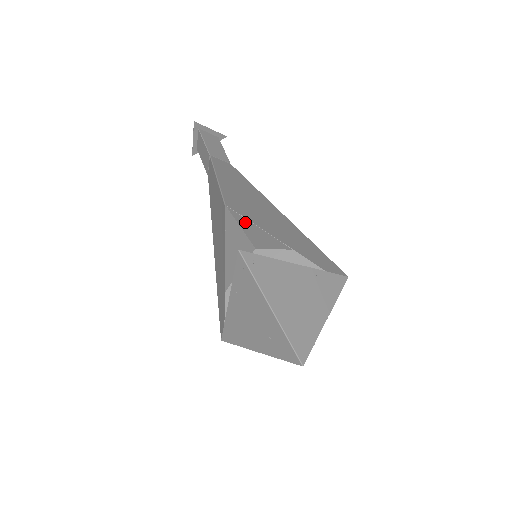
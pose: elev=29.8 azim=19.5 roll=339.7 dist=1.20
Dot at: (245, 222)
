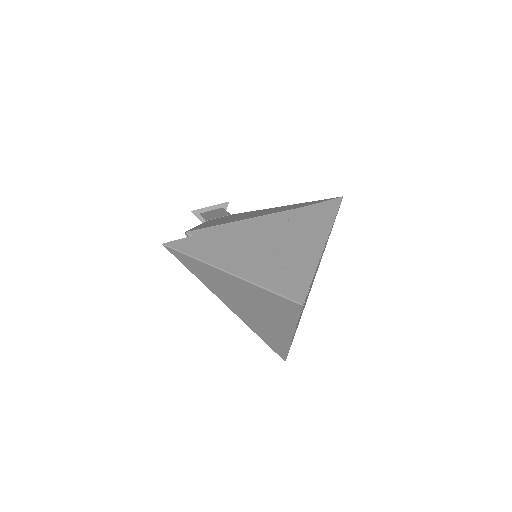
Dot at: occluded
